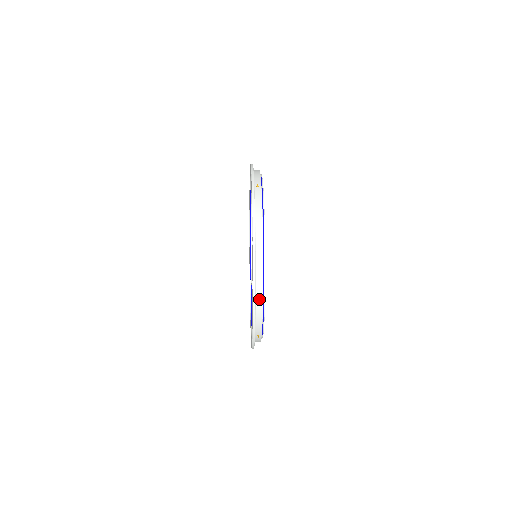
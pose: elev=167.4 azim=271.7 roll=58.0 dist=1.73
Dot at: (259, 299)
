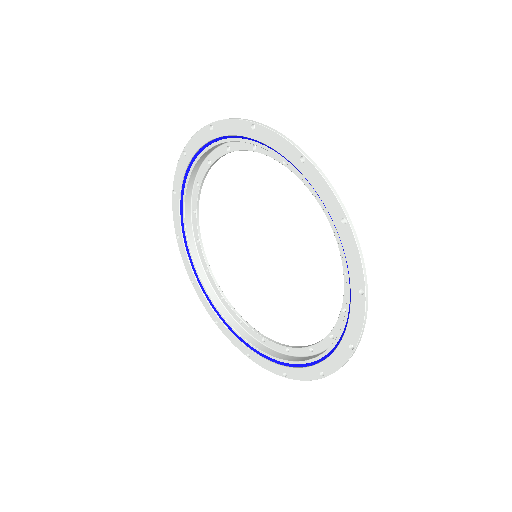
Dot at: occluded
